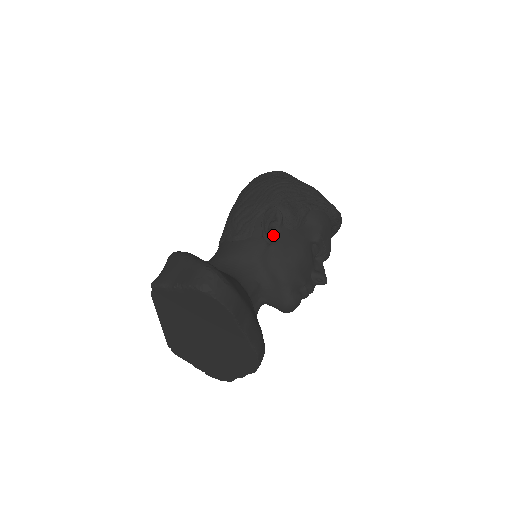
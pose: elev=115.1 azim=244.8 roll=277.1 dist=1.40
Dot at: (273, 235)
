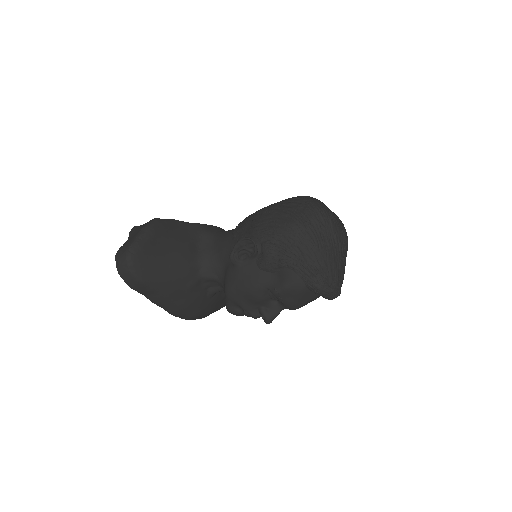
Dot at: (242, 259)
